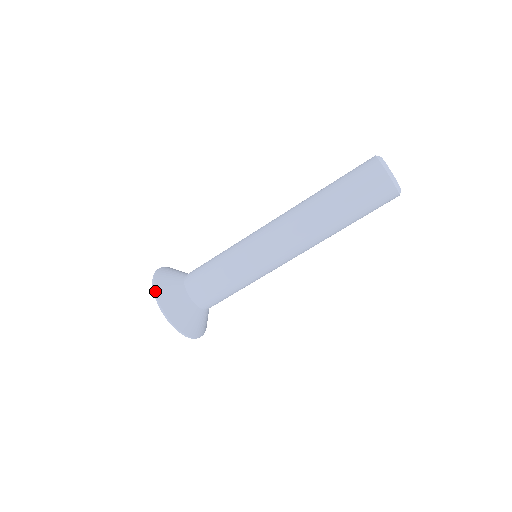
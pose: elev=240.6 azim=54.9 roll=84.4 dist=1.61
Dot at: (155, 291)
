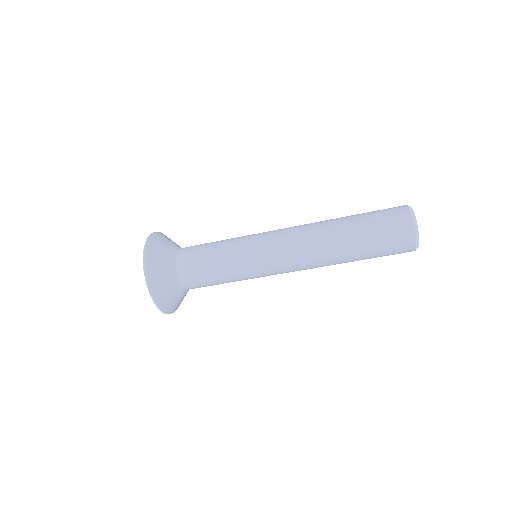
Dot at: (153, 298)
